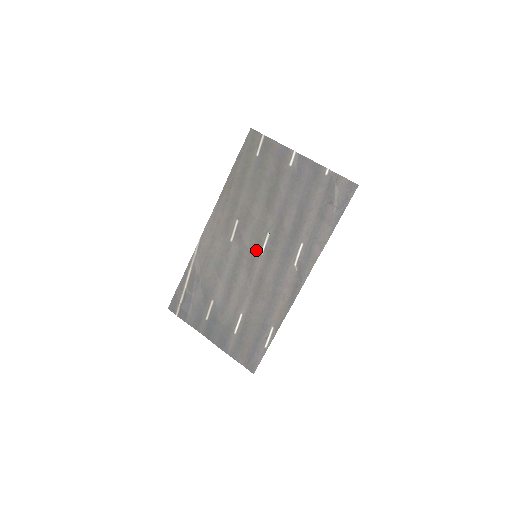
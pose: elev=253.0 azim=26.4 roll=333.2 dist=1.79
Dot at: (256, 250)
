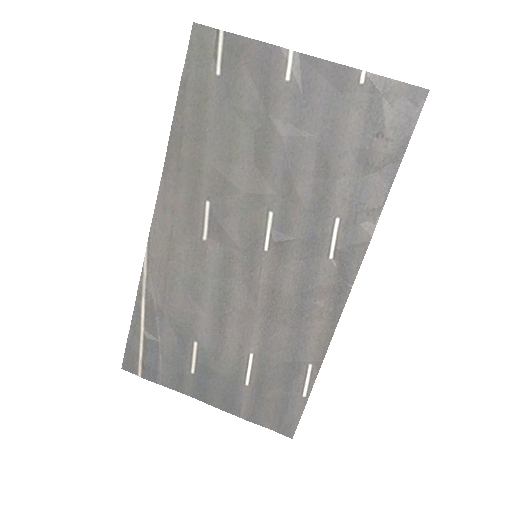
Dot at: (254, 246)
